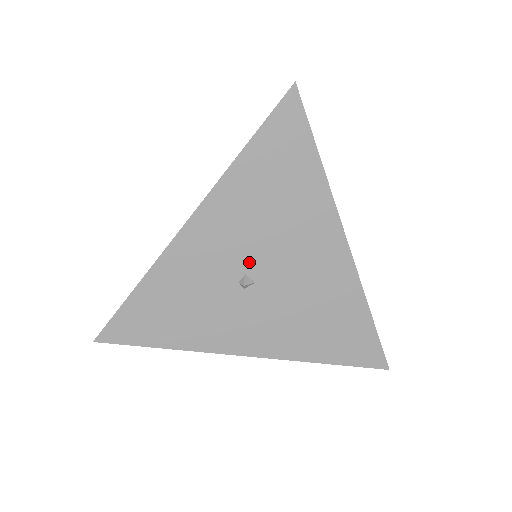
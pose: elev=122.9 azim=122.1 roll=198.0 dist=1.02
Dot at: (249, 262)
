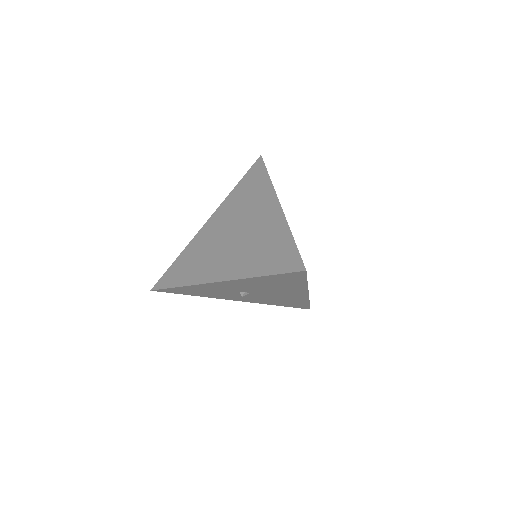
Dot at: (249, 291)
